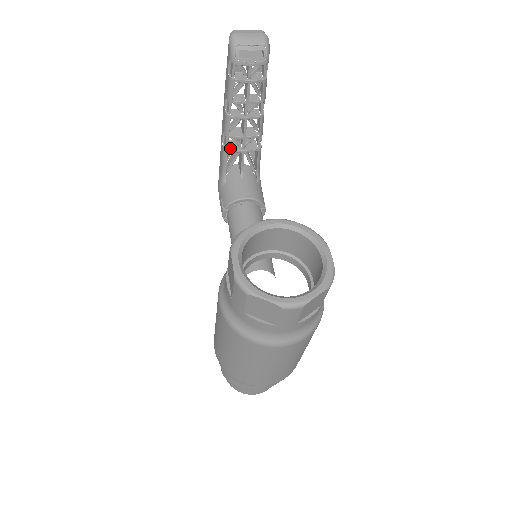
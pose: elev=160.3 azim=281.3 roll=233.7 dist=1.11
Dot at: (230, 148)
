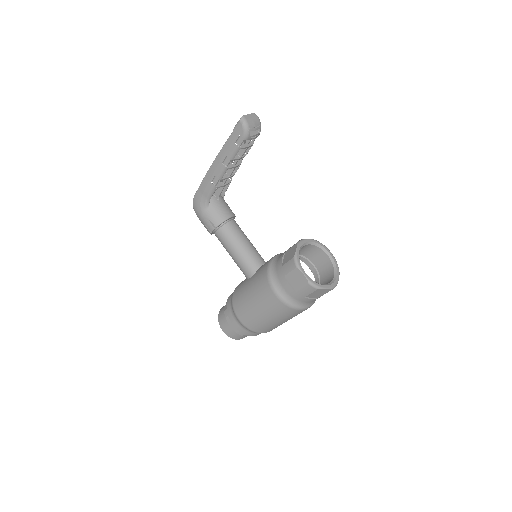
Dot at: (218, 185)
